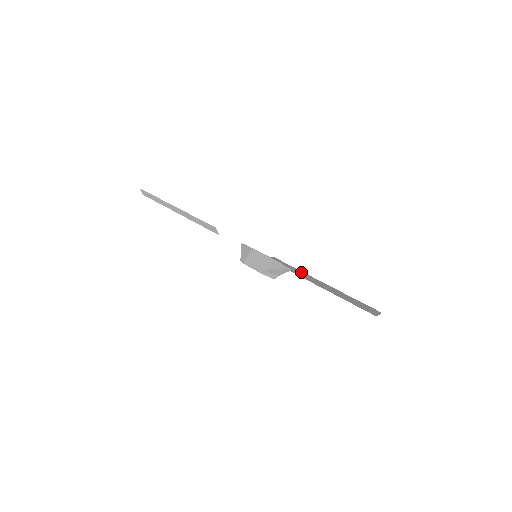
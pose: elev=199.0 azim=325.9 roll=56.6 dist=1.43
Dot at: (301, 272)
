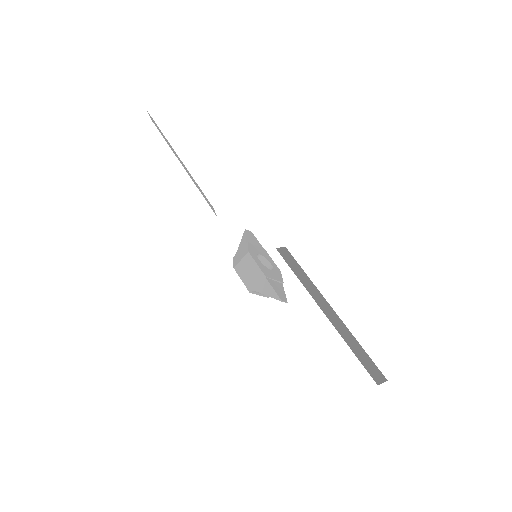
Dot at: (311, 283)
